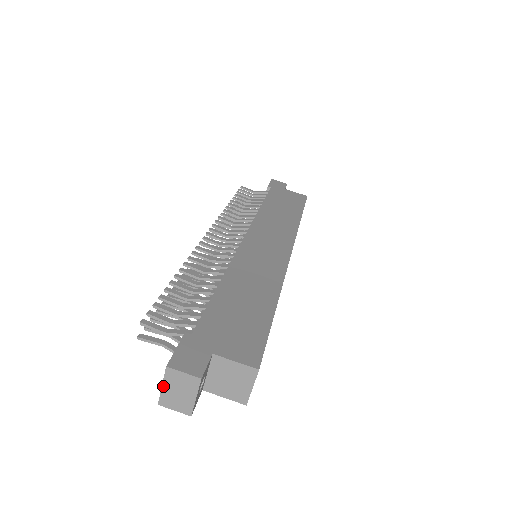
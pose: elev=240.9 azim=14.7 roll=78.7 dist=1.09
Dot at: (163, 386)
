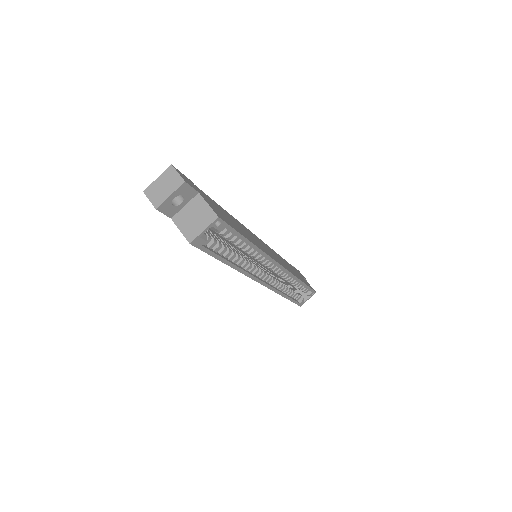
Dot at: (158, 178)
